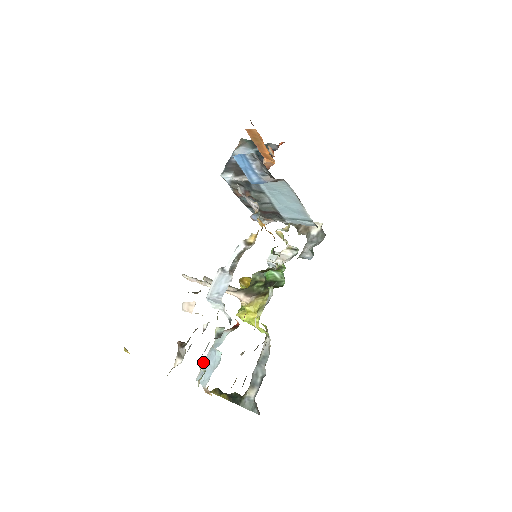
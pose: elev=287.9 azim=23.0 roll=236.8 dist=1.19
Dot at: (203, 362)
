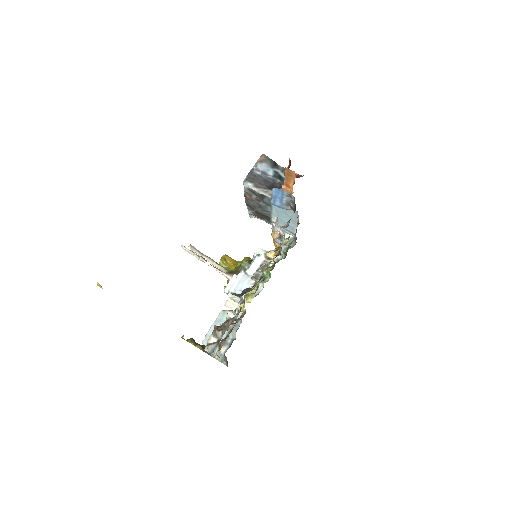
Dot at: (208, 331)
